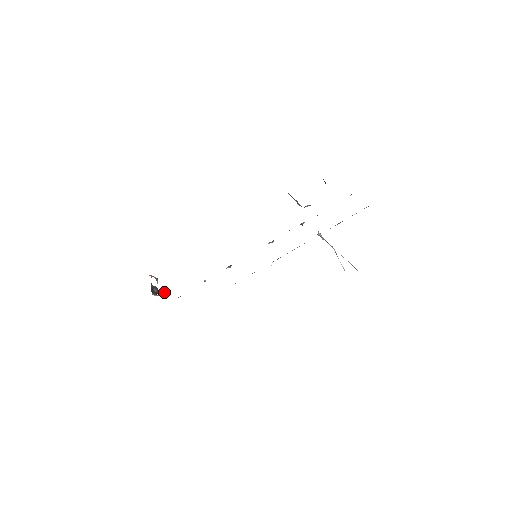
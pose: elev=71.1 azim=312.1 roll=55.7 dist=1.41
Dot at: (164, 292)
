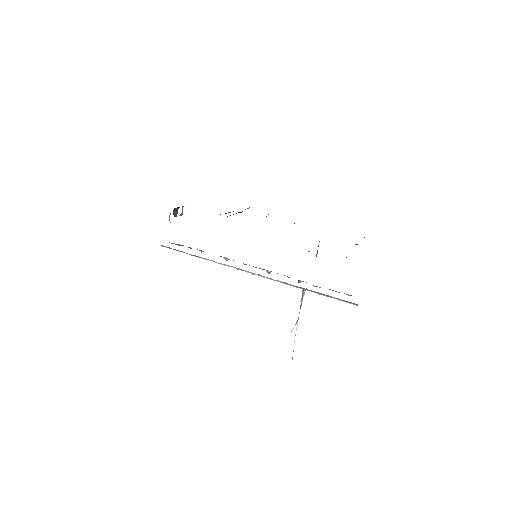
Dot at: occluded
